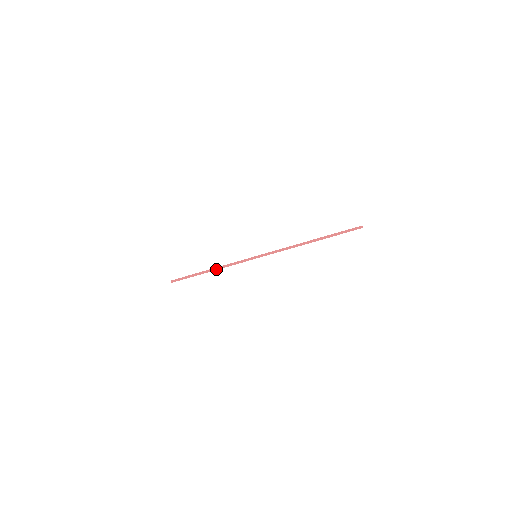
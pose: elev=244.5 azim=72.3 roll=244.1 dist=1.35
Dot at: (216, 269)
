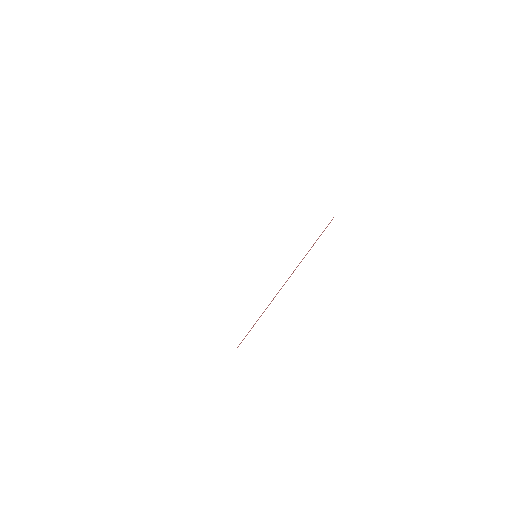
Dot at: (261, 315)
